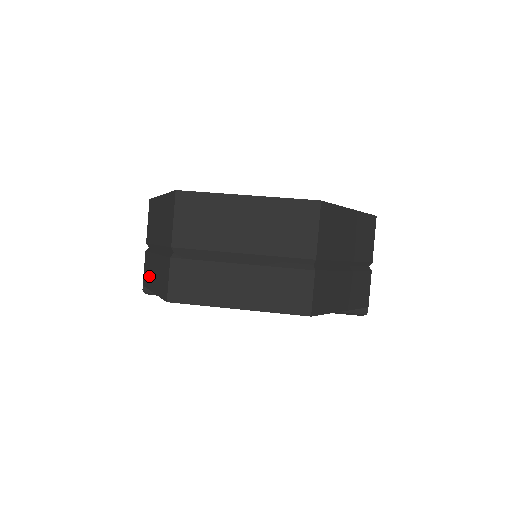
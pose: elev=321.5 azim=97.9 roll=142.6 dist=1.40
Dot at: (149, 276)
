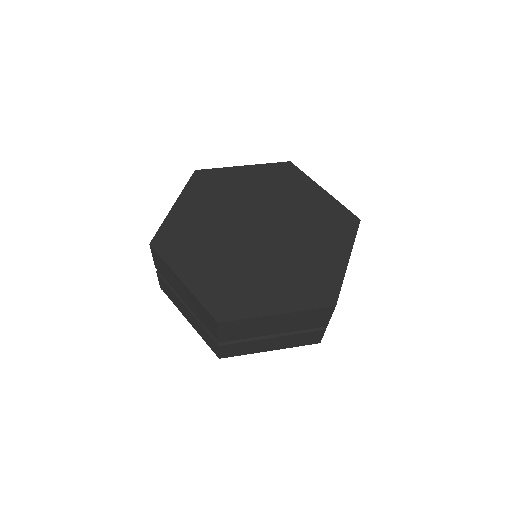
Dot at: (175, 302)
